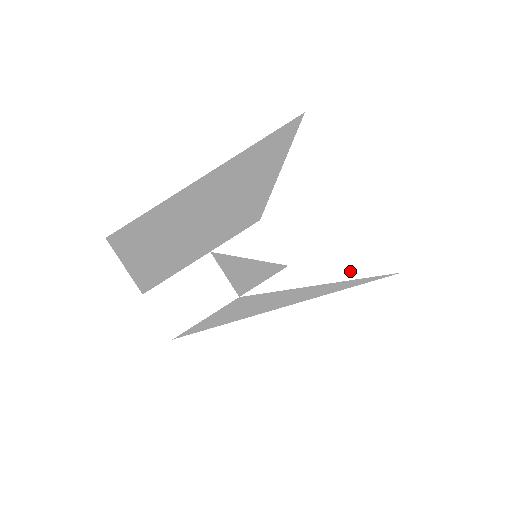
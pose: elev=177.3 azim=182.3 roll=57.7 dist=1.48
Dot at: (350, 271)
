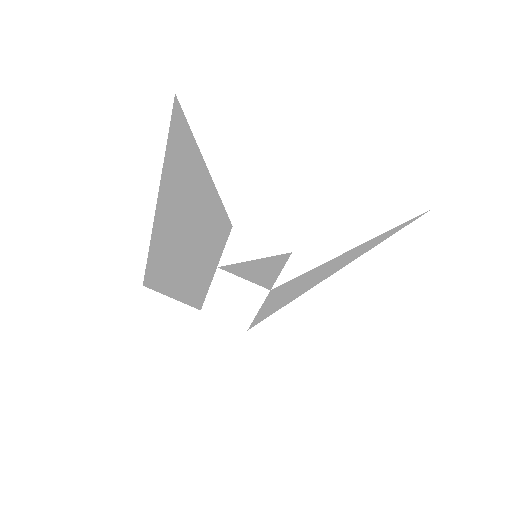
Dot at: (362, 233)
